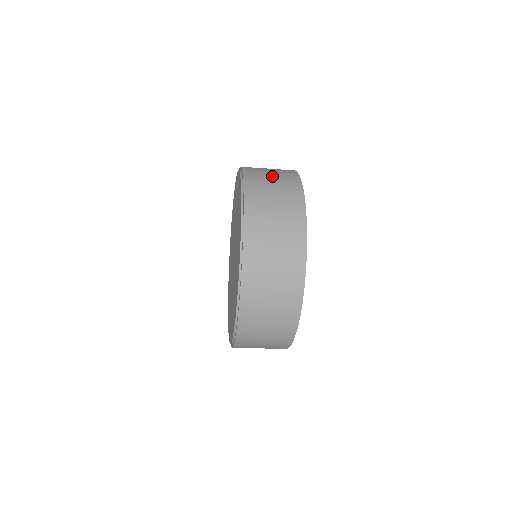
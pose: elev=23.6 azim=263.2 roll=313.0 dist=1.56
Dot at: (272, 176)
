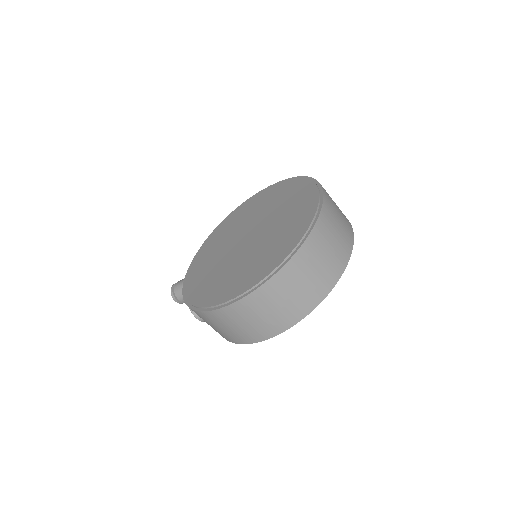
Dot at: occluded
